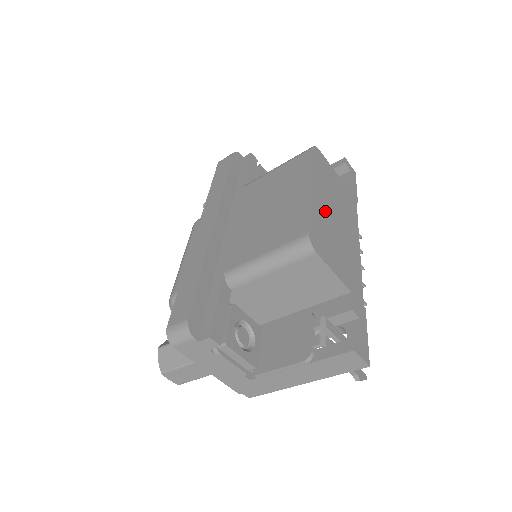
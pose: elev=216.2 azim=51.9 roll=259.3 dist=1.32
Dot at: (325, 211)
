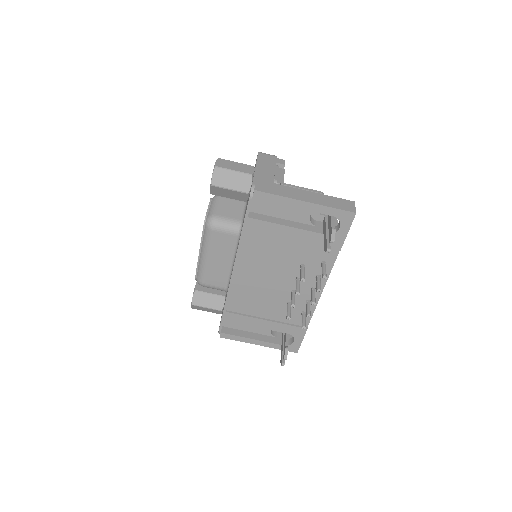
Dot at: occluded
